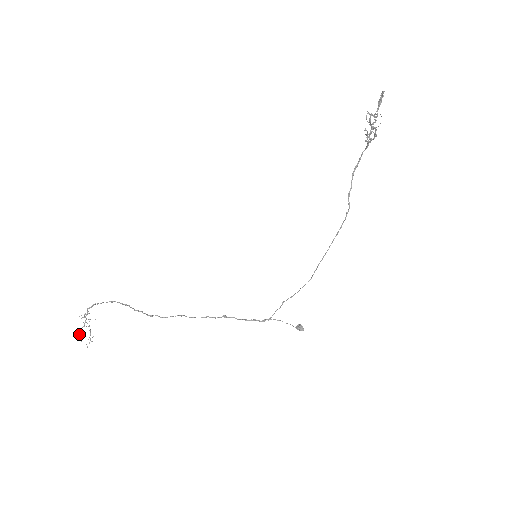
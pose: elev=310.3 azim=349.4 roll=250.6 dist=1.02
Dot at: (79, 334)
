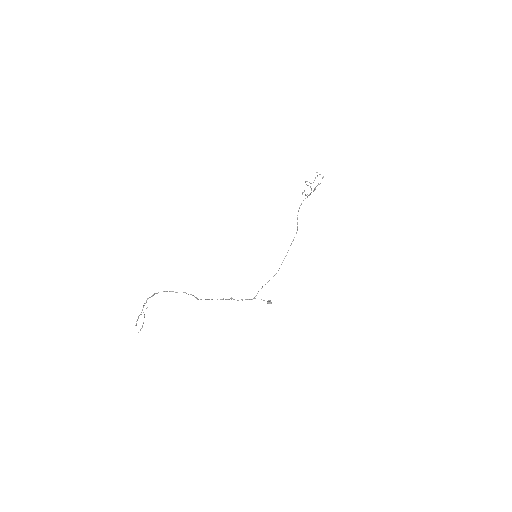
Dot at: occluded
